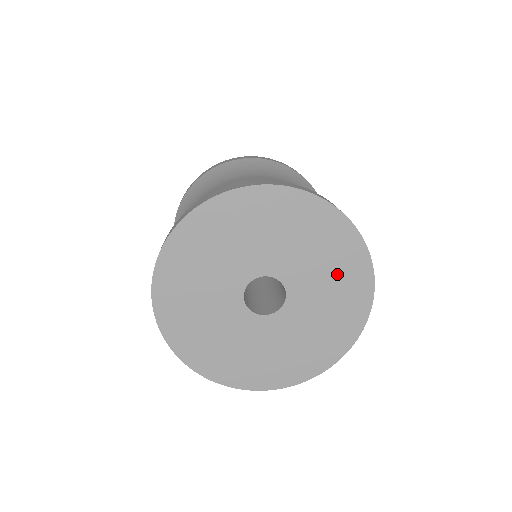
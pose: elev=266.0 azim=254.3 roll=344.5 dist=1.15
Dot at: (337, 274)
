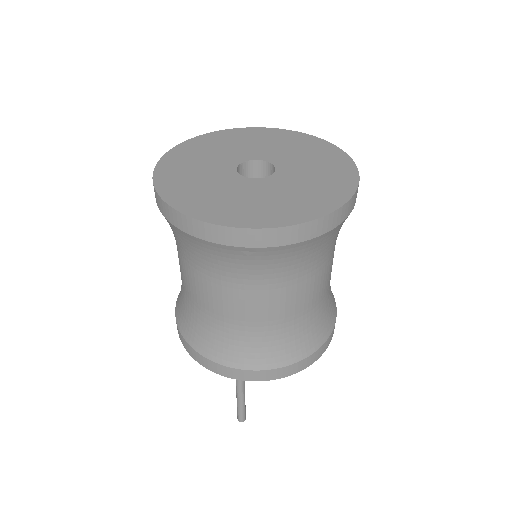
Dot at: (324, 177)
